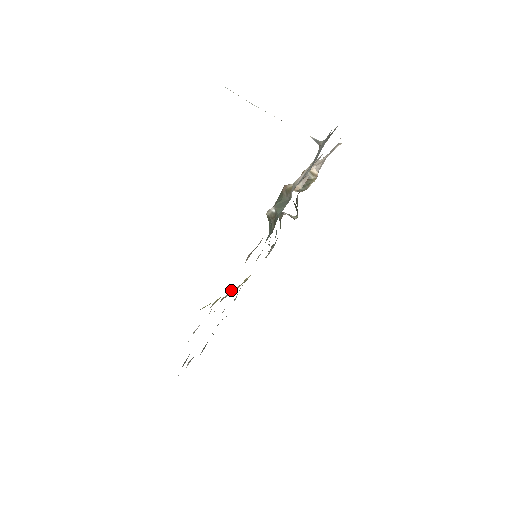
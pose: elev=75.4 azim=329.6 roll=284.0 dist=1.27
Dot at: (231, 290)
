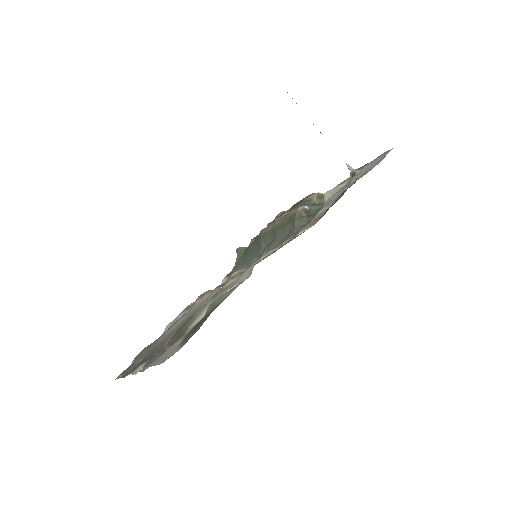
Dot at: occluded
